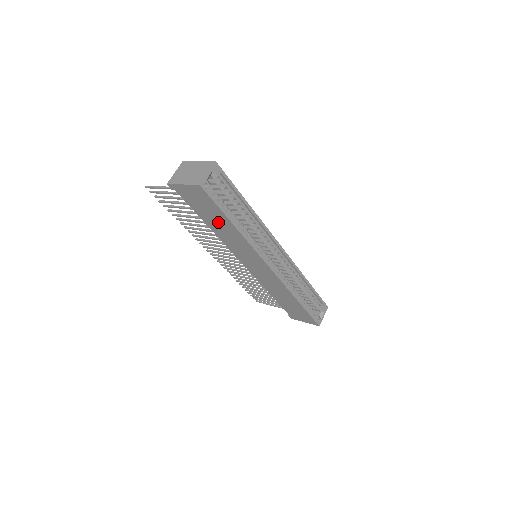
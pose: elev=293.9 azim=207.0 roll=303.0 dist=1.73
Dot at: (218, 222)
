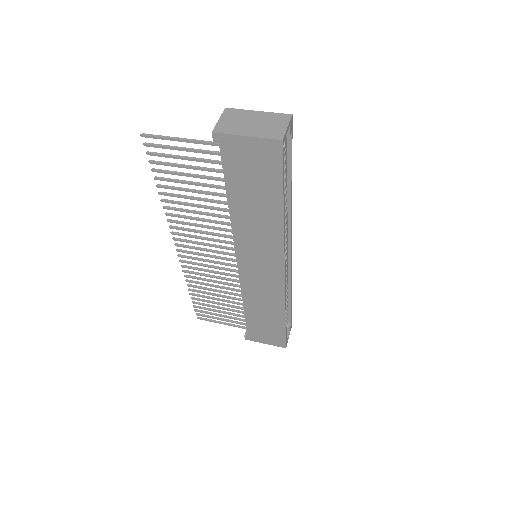
Dot at: (257, 201)
